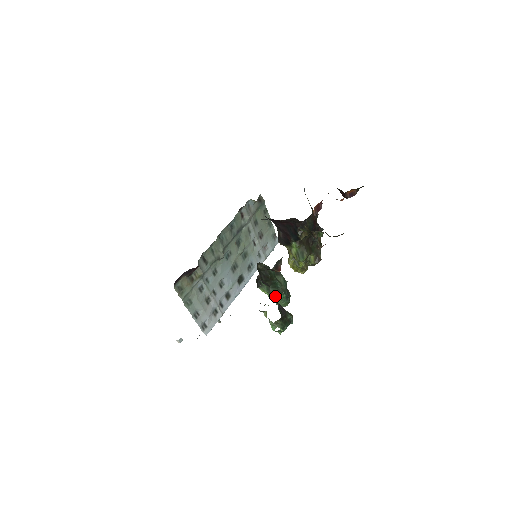
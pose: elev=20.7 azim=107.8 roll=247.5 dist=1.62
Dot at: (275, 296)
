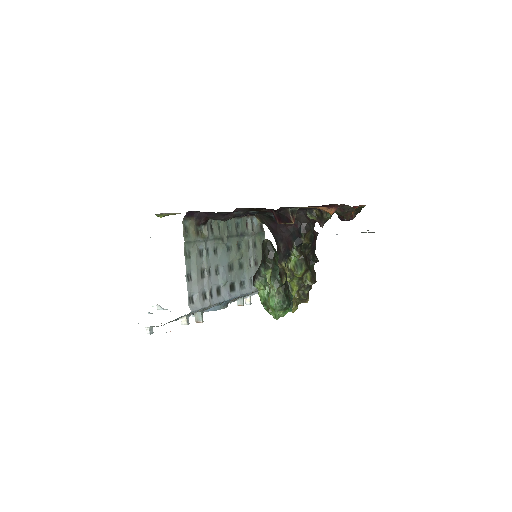
Dot at: occluded
